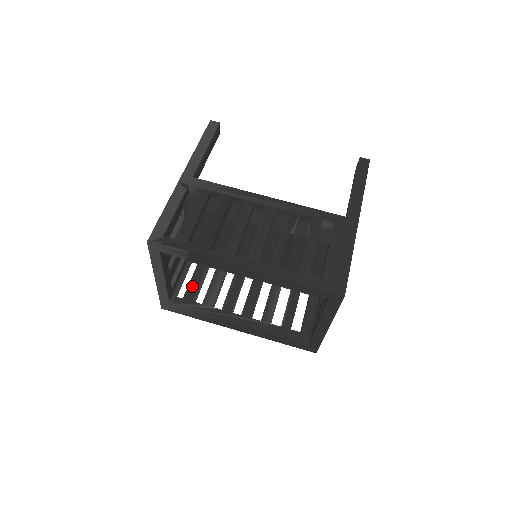
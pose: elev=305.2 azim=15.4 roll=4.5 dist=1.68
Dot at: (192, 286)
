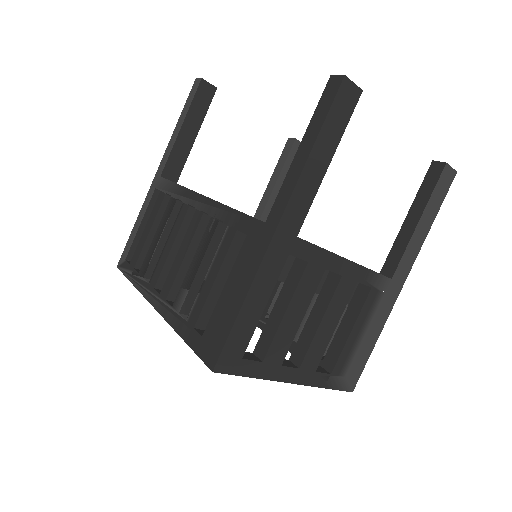
Dot at: occluded
